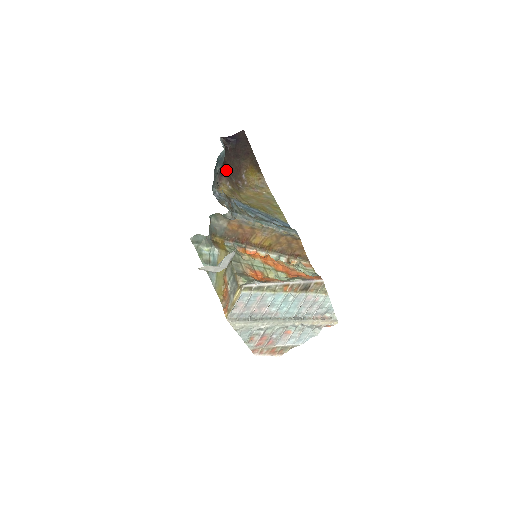
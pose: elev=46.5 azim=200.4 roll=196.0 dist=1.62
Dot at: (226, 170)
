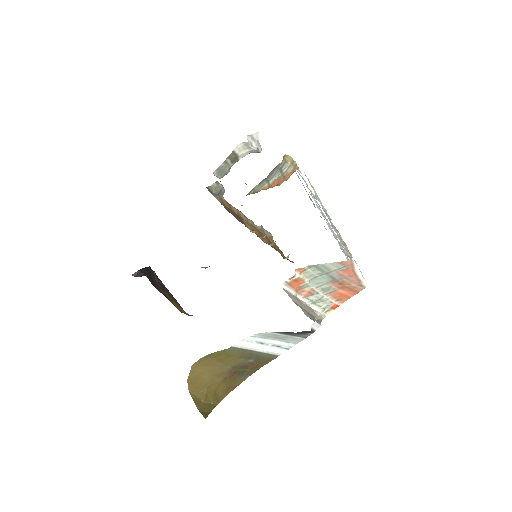
Dot at: occluded
